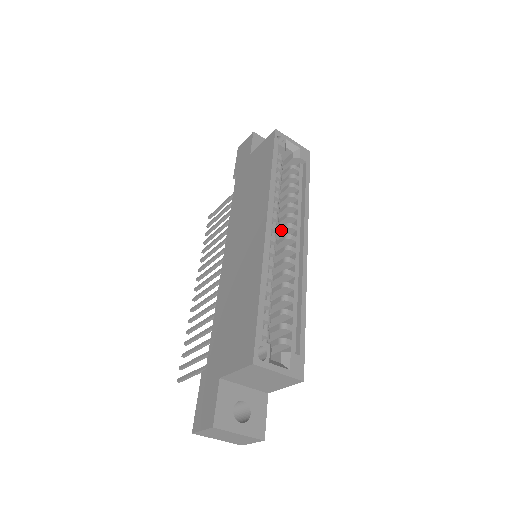
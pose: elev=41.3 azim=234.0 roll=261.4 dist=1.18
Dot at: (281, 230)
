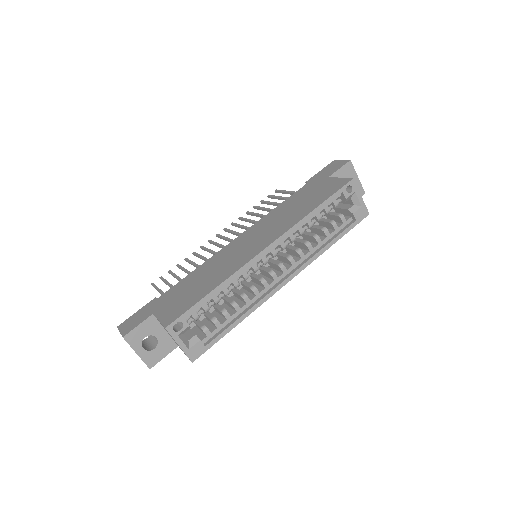
Dot at: (284, 255)
